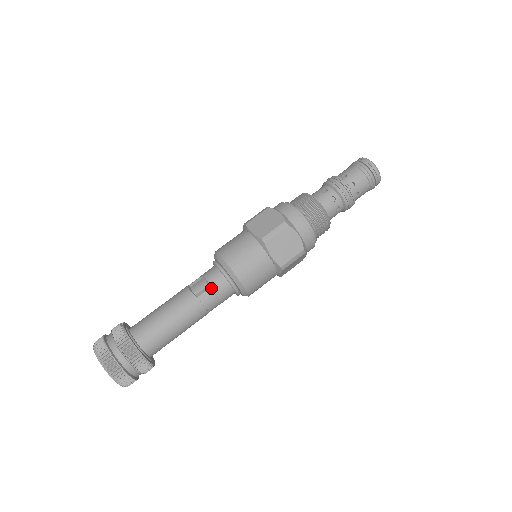
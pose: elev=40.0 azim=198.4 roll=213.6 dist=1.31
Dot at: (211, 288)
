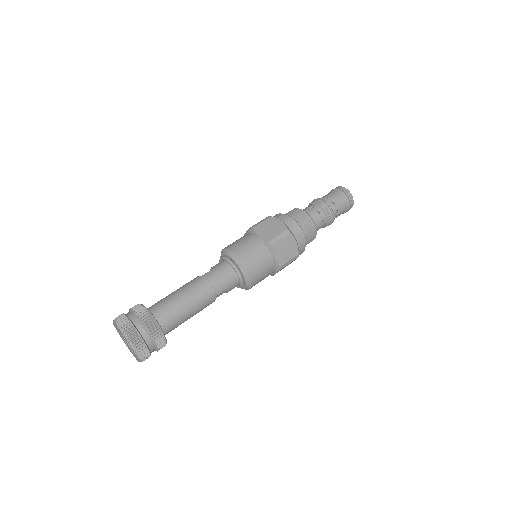
Dot at: (213, 269)
